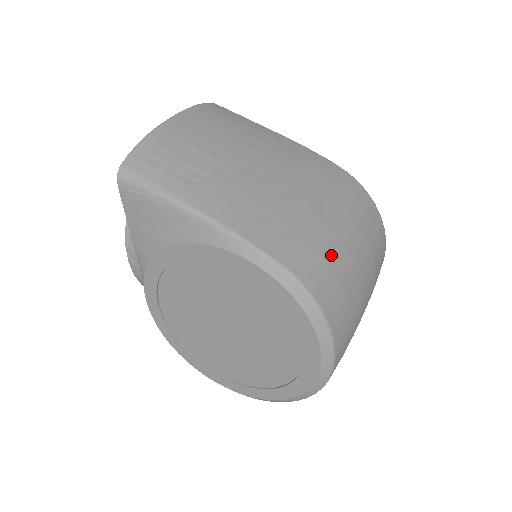
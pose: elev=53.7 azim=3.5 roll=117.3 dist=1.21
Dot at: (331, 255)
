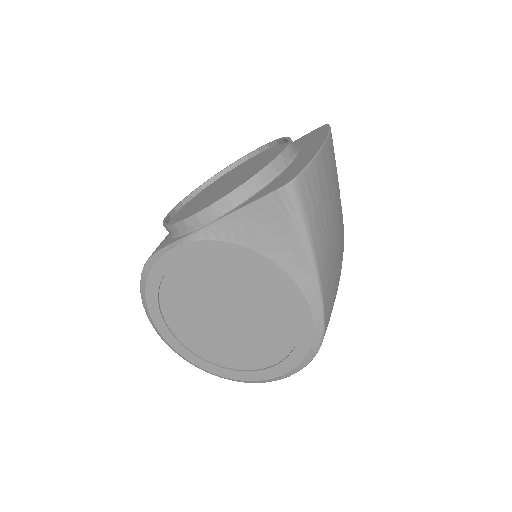
Dot at: occluded
